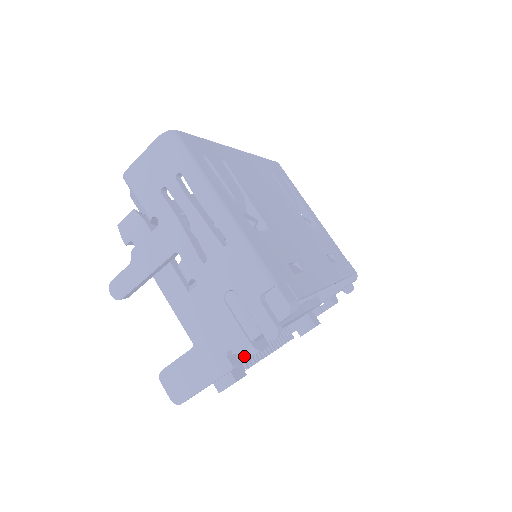
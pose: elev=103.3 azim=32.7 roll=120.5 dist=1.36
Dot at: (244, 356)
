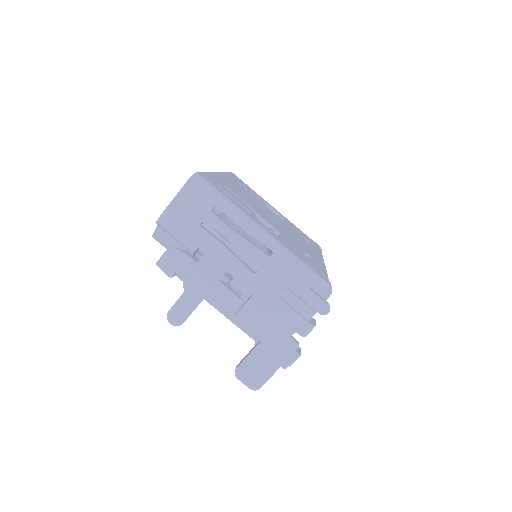
Dot at: (305, 334)
